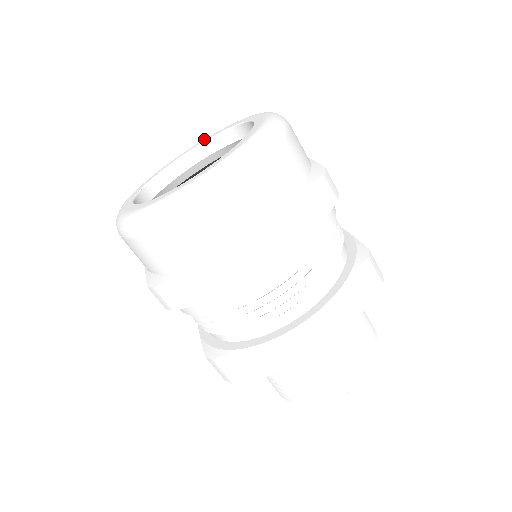
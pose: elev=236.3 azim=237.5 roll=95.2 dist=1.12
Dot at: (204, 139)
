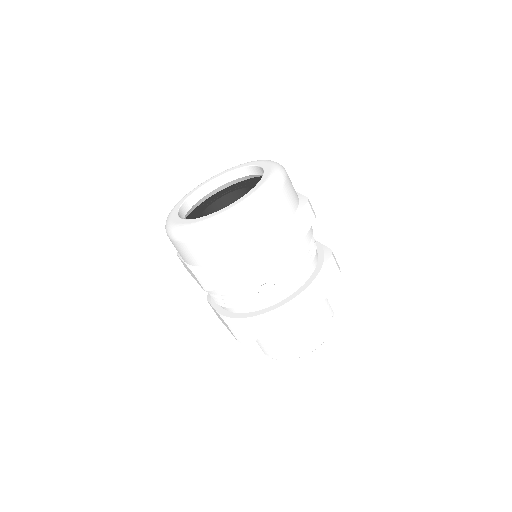
Dot at: (216, 175)
